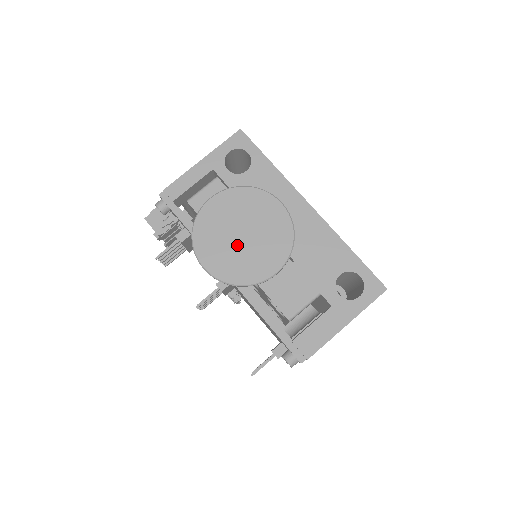
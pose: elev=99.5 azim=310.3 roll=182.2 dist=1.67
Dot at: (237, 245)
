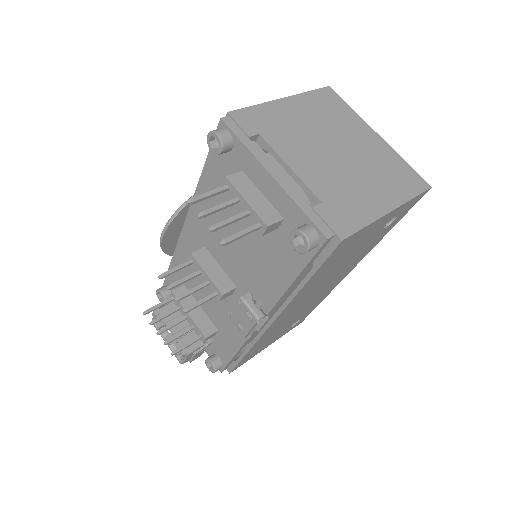
Dot at: occluded
